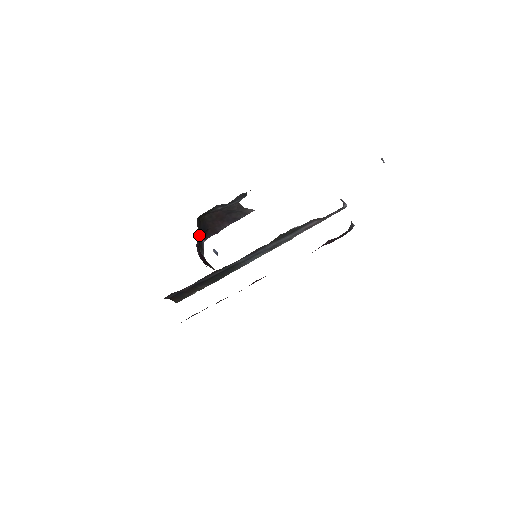
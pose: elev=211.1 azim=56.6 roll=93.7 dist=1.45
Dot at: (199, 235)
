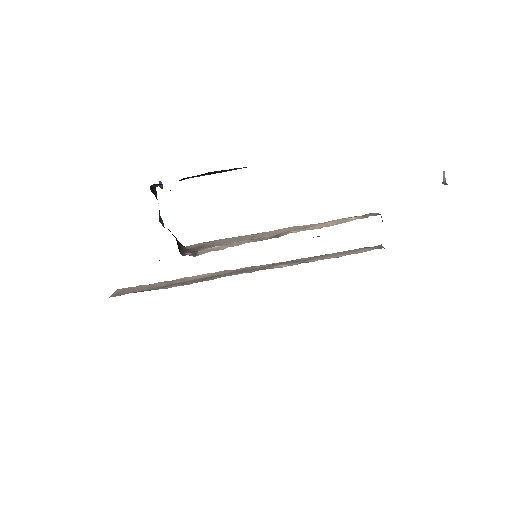
Dot at: occluded
